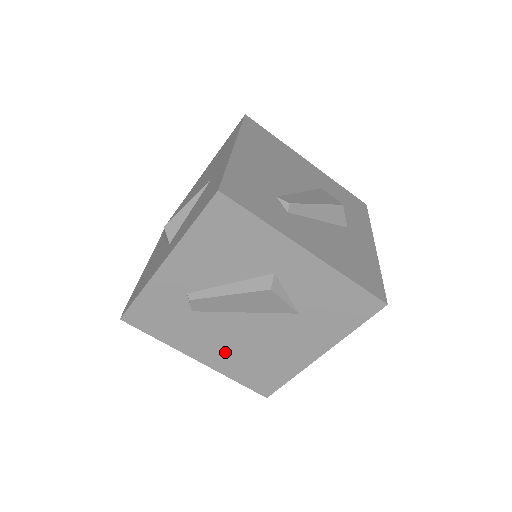
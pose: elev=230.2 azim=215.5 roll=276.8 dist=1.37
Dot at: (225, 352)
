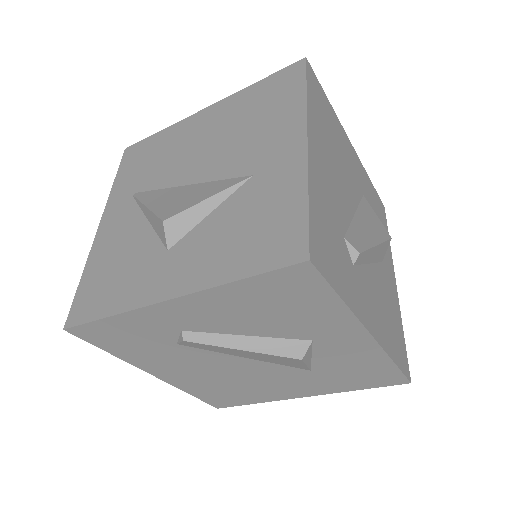
Dot at: (195, 377)
